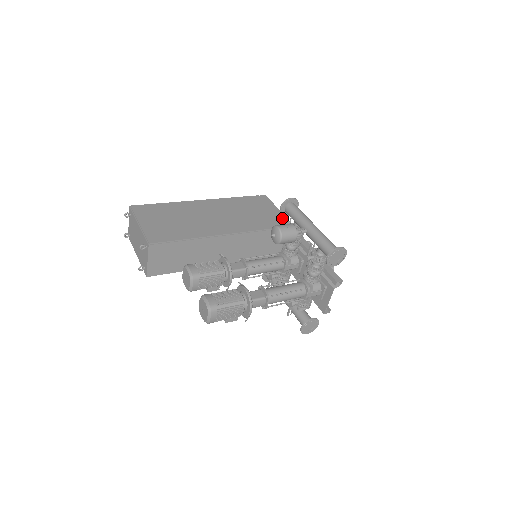
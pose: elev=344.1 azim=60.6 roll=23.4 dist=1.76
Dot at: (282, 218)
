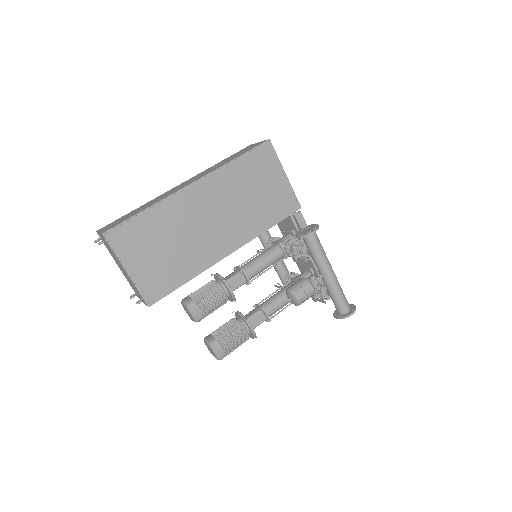
Dot at: (288, 193)
